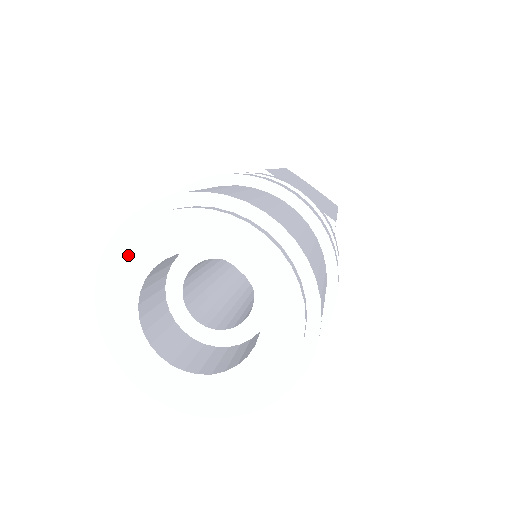
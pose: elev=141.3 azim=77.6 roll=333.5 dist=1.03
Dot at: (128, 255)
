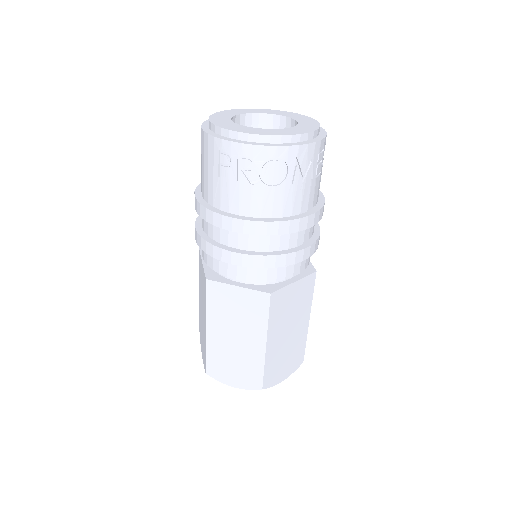
Dot at: (221, 114)
